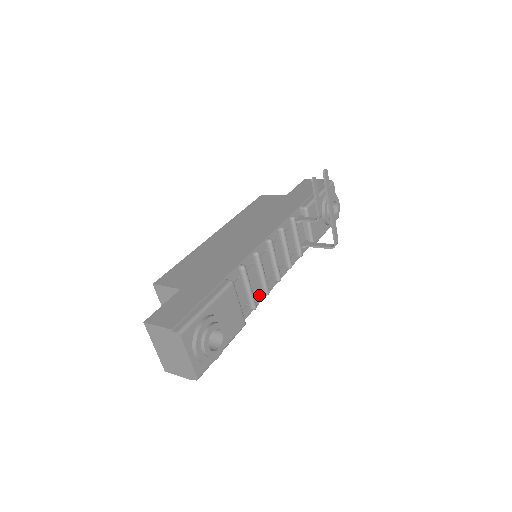
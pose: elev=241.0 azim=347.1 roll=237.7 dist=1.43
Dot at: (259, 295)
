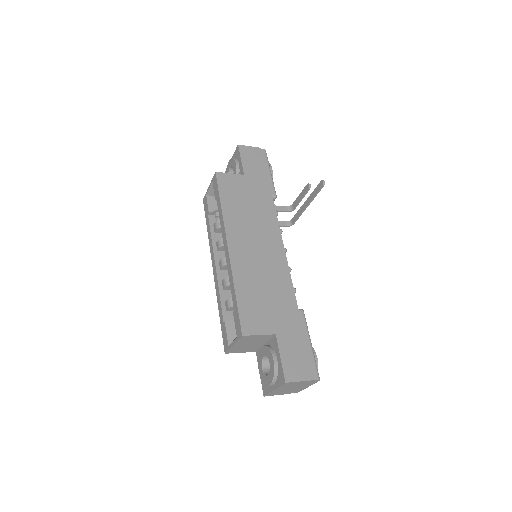
Dot at: occluded
